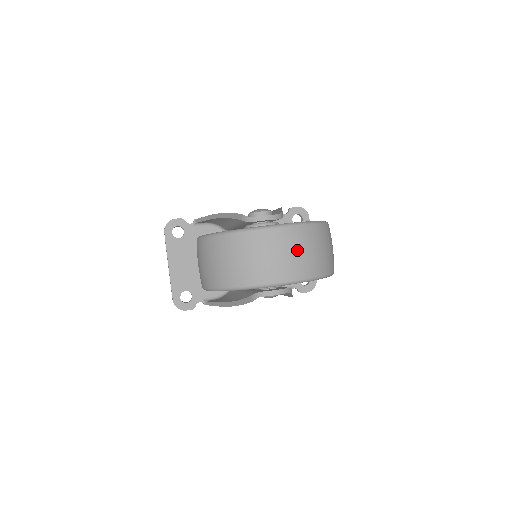
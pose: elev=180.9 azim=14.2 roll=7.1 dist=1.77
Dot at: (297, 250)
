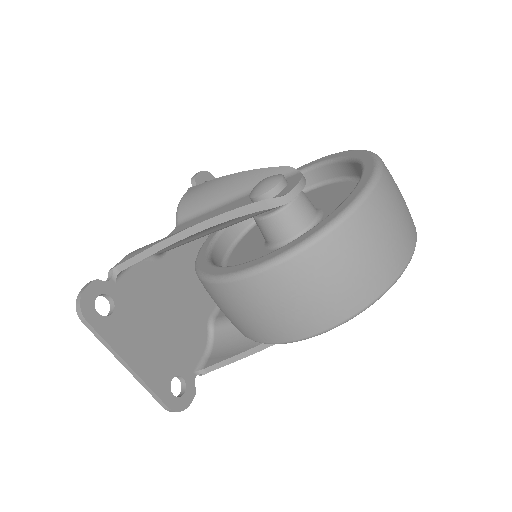
Dot at: (400, 196)
